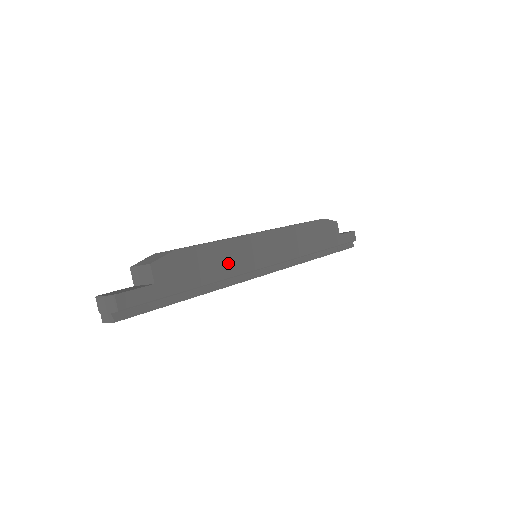
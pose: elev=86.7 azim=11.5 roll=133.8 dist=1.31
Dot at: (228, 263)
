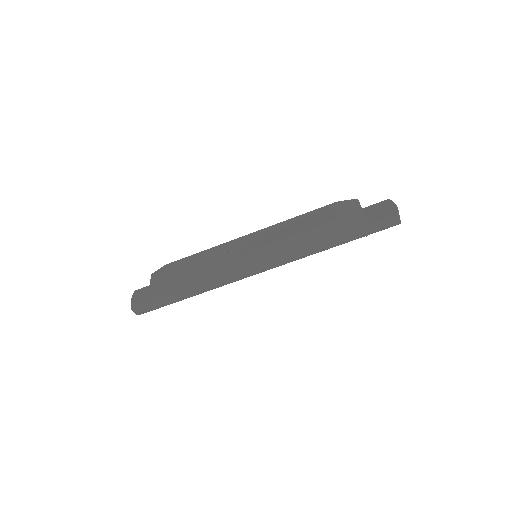
Dot at: (215, 278)
